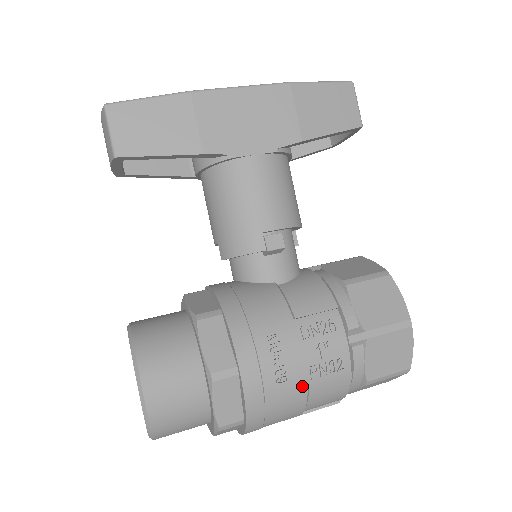
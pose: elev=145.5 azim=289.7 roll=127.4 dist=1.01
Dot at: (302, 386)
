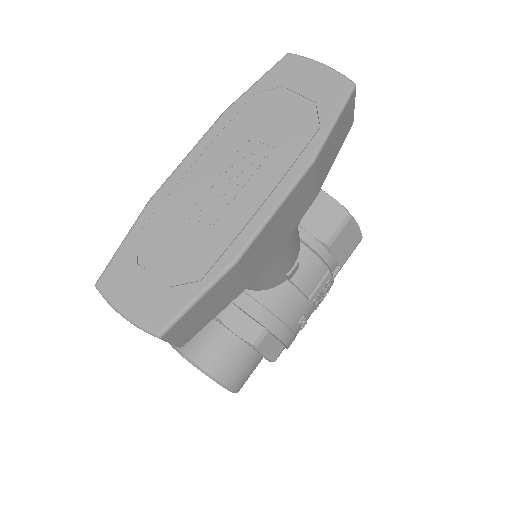
Dot at: occluded
